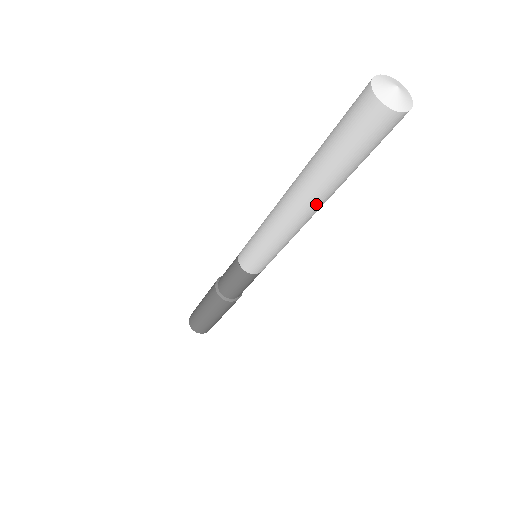
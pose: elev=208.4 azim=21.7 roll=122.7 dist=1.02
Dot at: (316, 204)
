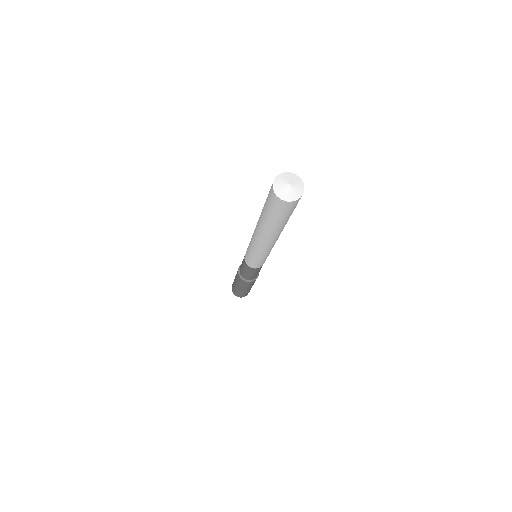
Dot at: (279, 235)
